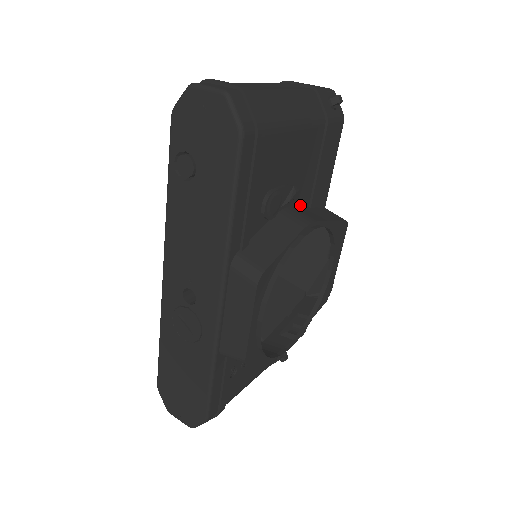
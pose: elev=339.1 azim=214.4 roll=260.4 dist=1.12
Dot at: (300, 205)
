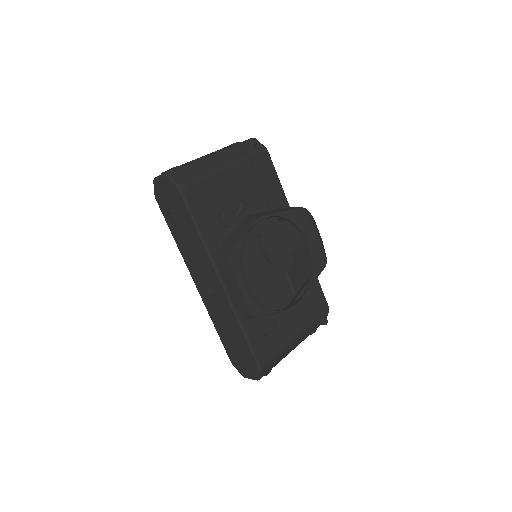
Dot at: (259, 212)
